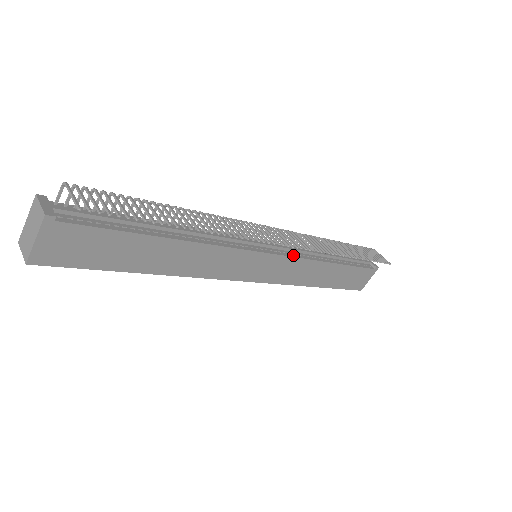
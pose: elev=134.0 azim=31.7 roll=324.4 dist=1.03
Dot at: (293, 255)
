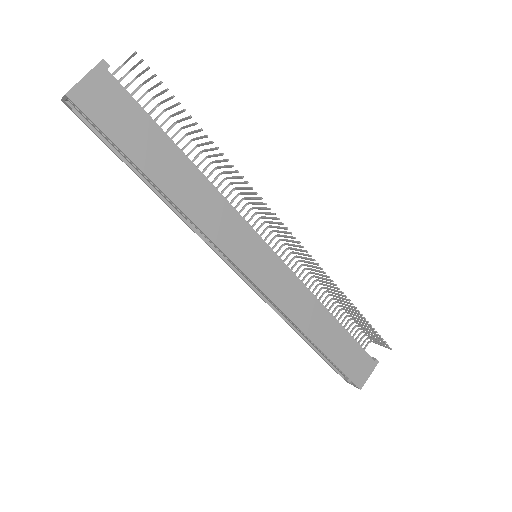
Dot at: (292, 272)
